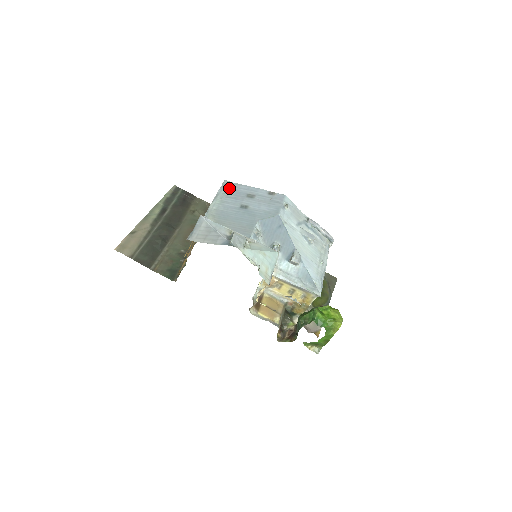
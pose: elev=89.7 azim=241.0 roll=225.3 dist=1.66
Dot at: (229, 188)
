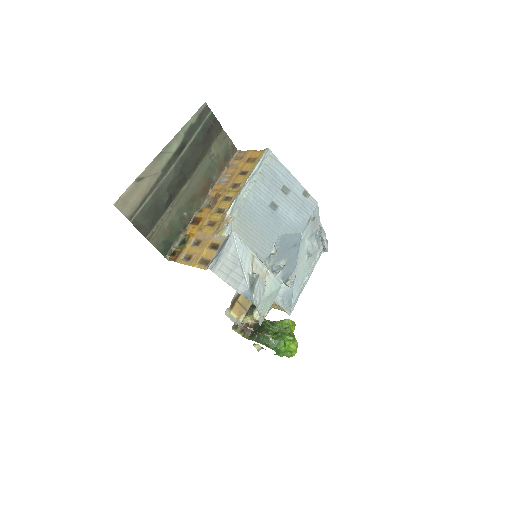
Dot at: (269, 166)
